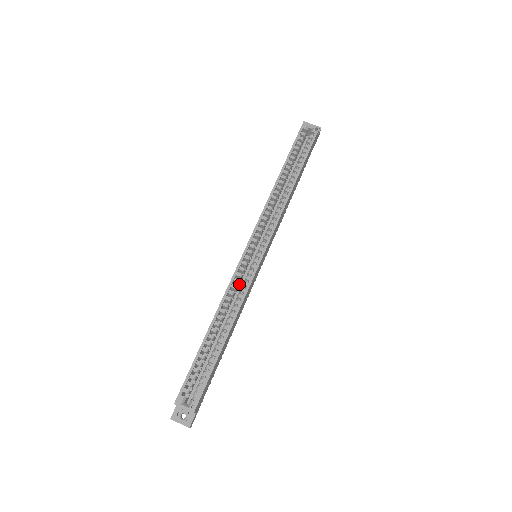
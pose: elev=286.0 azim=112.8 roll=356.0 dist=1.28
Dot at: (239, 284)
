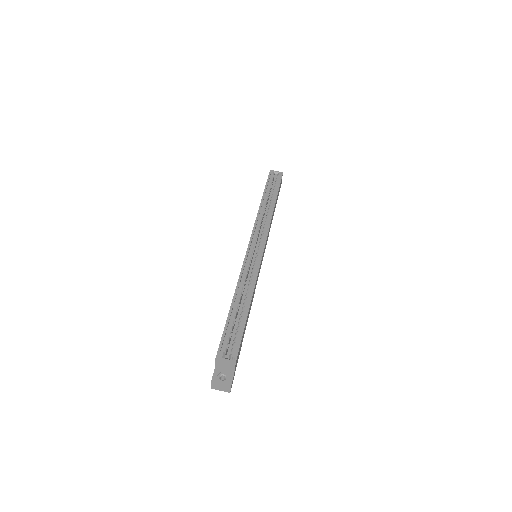
Dot at: (248, 274)
